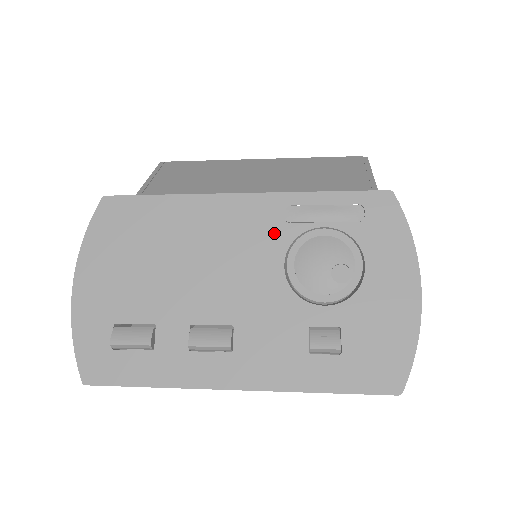
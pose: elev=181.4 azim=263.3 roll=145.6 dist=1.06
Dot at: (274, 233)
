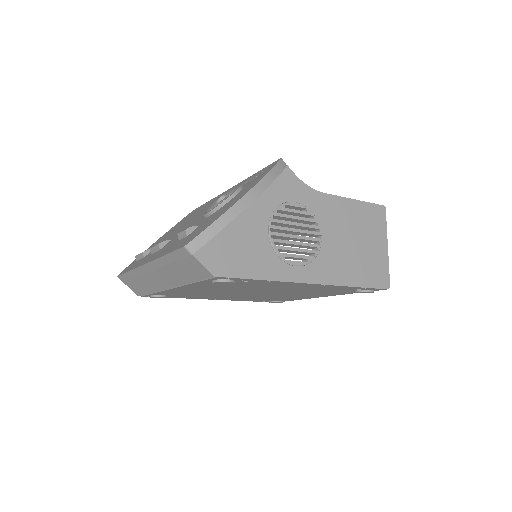
Dot at: occluded
